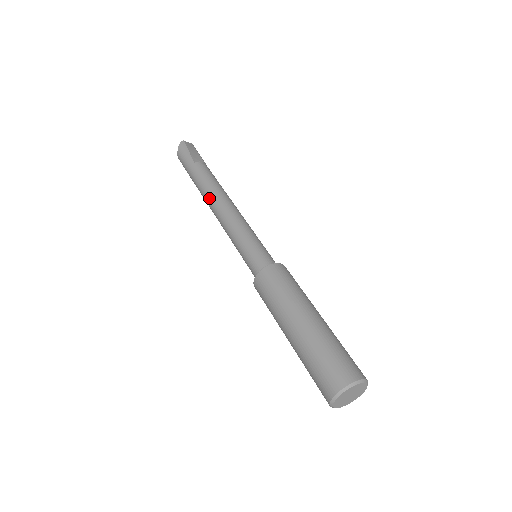
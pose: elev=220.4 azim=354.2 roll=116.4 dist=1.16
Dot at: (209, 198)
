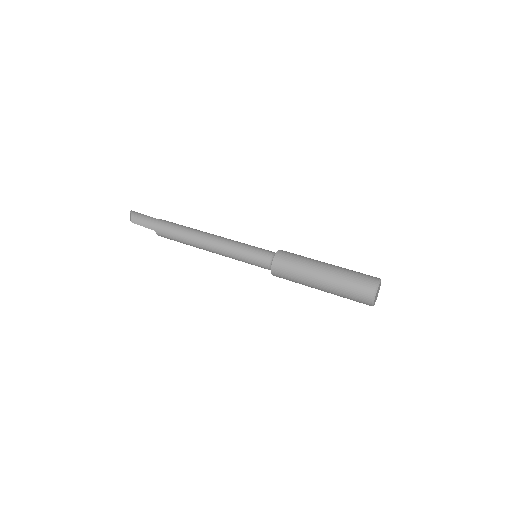
Dot at: (191, 234)
